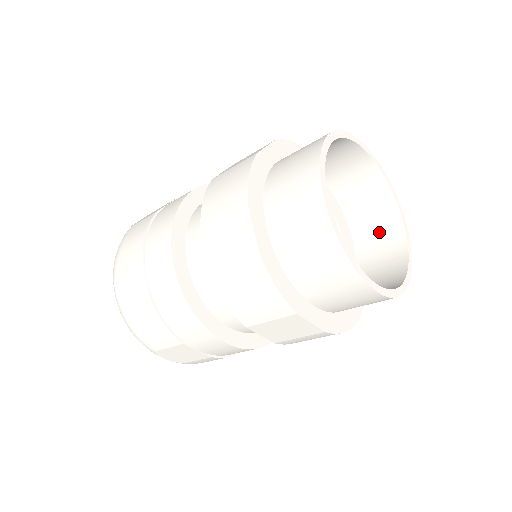
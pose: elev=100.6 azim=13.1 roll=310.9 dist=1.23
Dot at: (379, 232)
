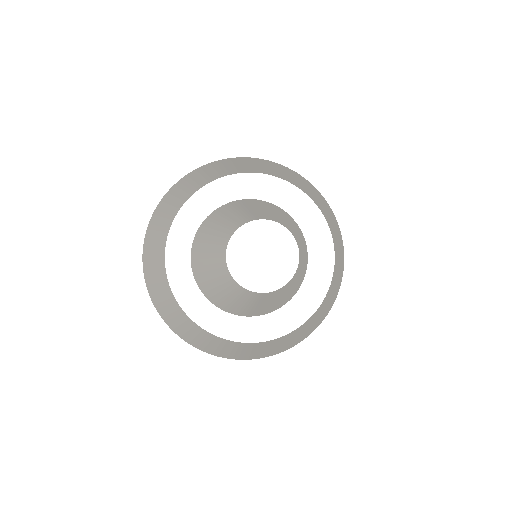
Dot at: (337, 276)
